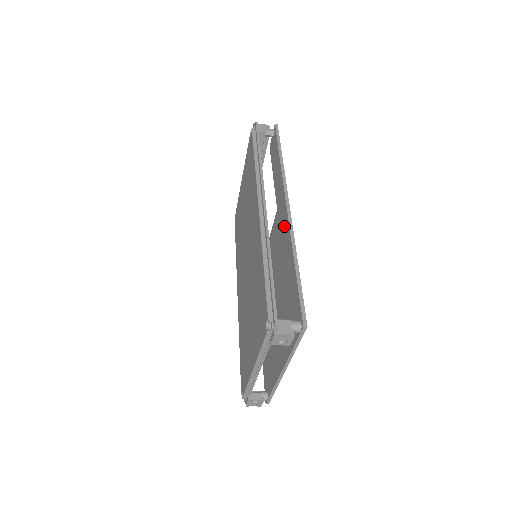
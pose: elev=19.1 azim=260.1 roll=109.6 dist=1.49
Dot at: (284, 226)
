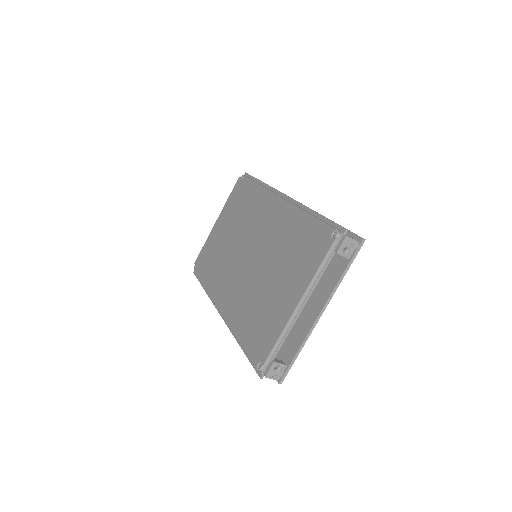
Dot at: occluded
